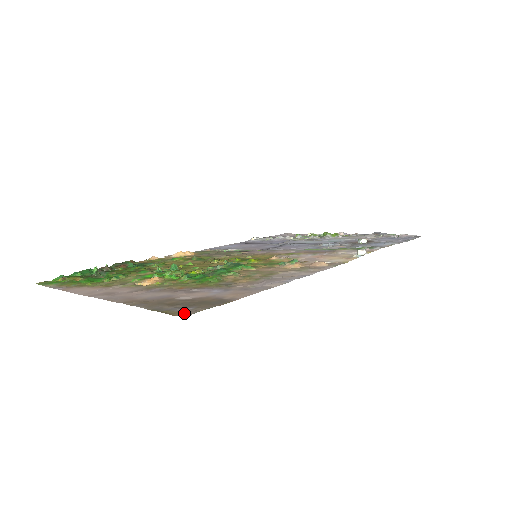
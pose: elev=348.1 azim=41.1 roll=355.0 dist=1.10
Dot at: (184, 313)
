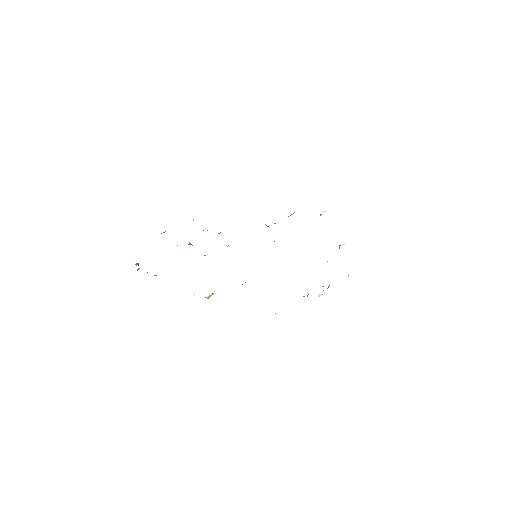
Dot at: occluded
